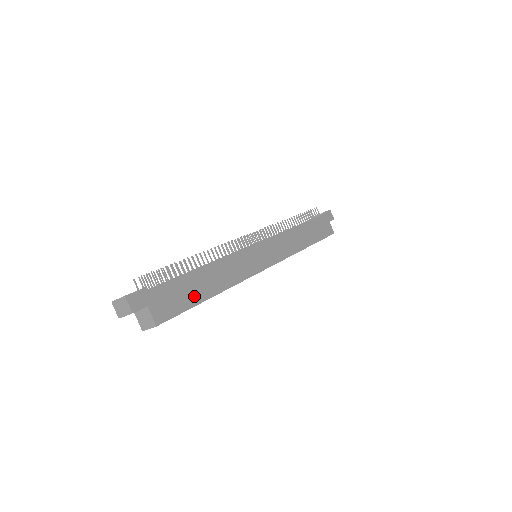
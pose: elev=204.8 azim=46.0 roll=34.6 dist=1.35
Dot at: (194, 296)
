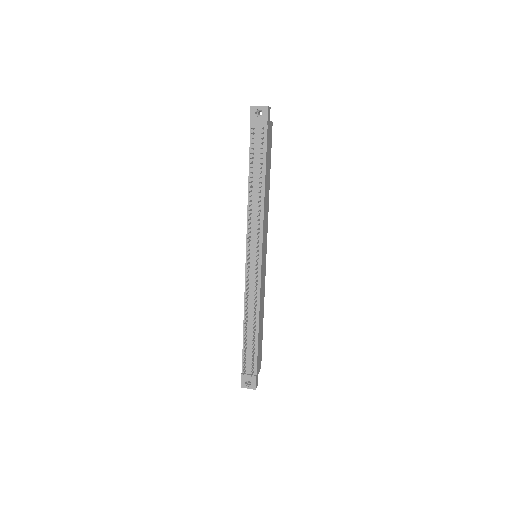
Dot at: (261, 338)
